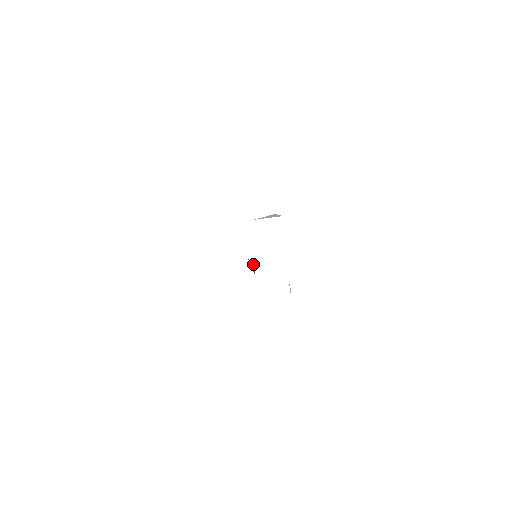
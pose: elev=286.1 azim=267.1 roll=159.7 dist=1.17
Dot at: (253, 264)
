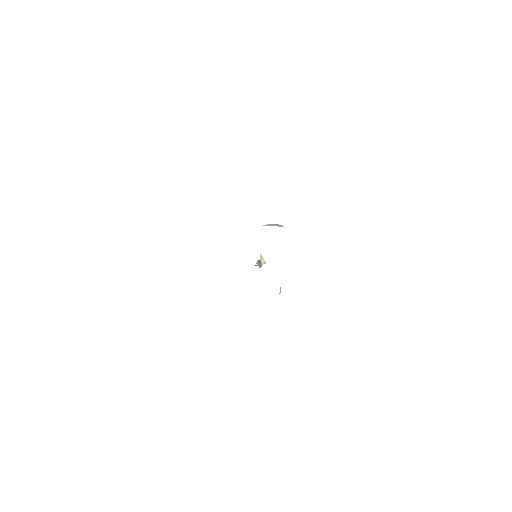
Dot at: occluded
